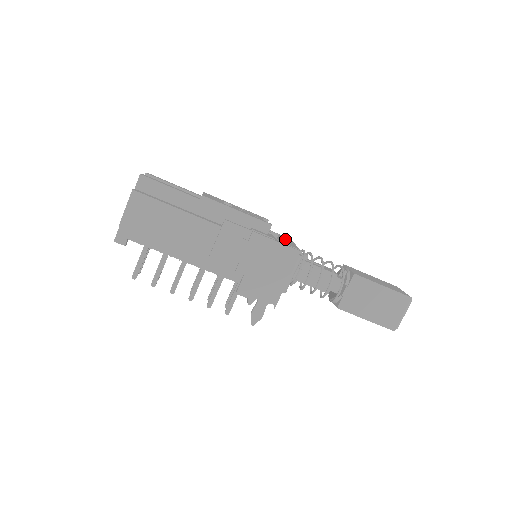
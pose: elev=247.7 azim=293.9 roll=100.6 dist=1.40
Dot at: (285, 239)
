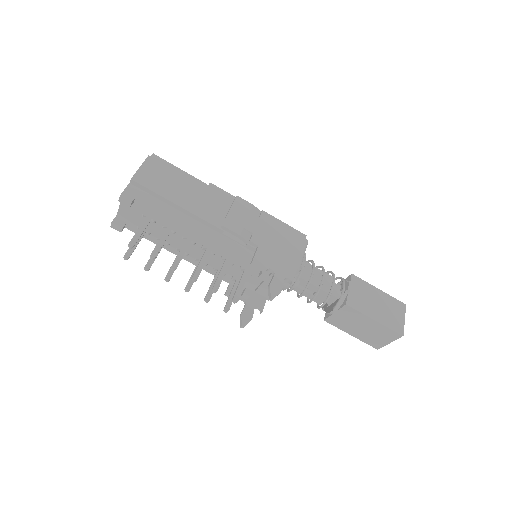
Dot at: occluded
